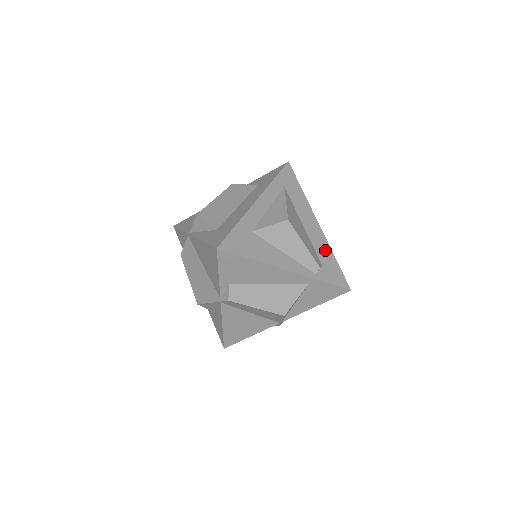
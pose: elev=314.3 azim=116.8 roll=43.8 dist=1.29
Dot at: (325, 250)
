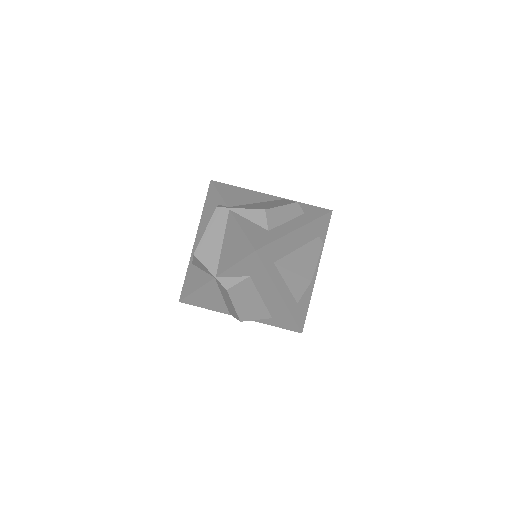
Dot at: (312, 229)
